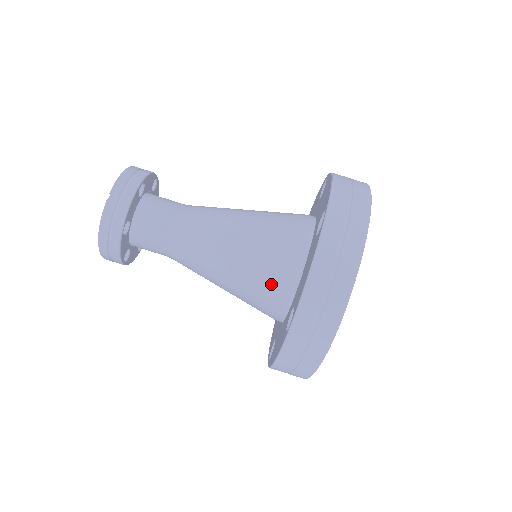
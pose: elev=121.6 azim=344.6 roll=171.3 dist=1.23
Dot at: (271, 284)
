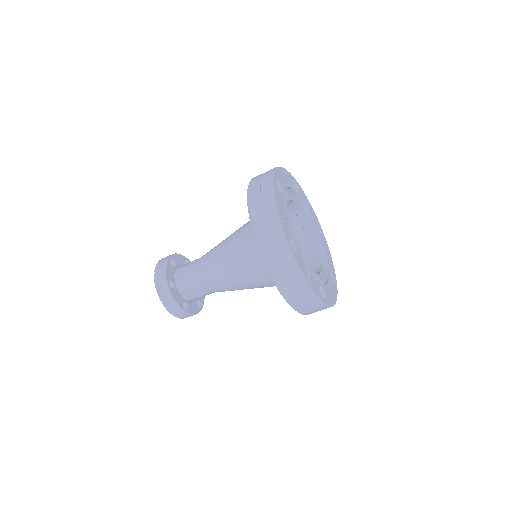
Dot at: (256, 253)
